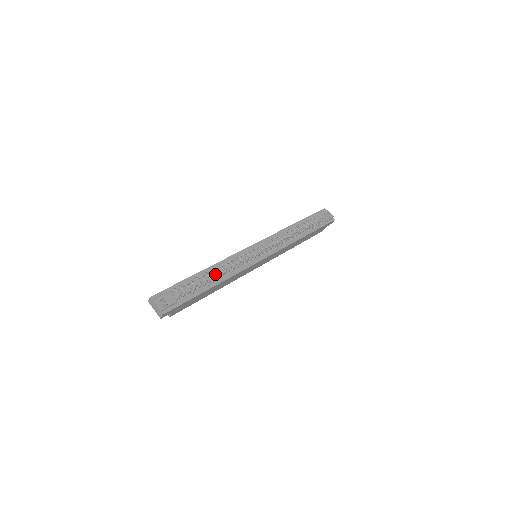
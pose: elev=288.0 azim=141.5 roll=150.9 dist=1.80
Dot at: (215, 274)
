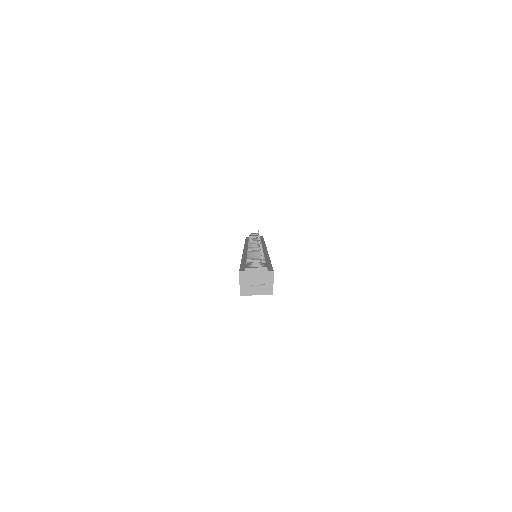
Dot at: occluded
